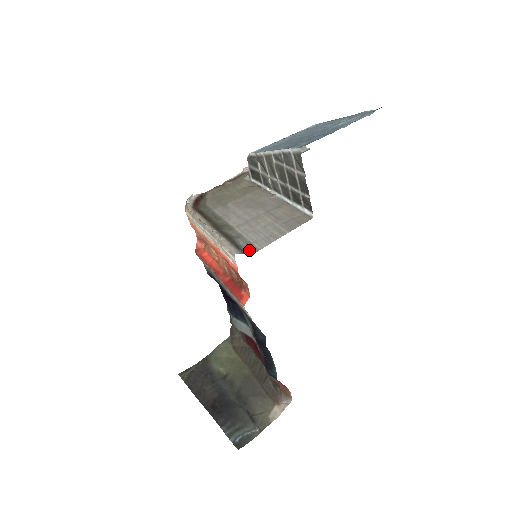
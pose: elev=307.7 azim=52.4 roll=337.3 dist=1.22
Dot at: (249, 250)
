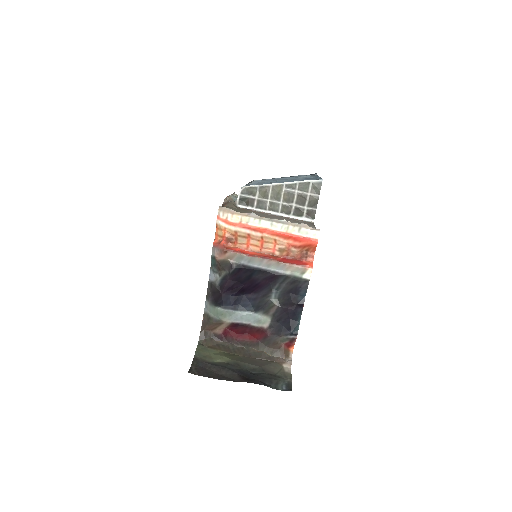
Dot at: occluded
